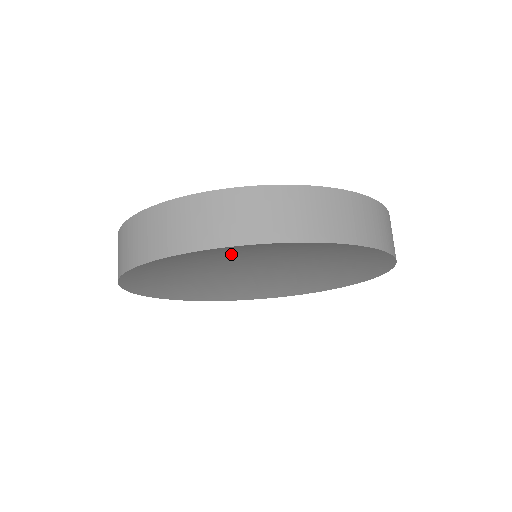
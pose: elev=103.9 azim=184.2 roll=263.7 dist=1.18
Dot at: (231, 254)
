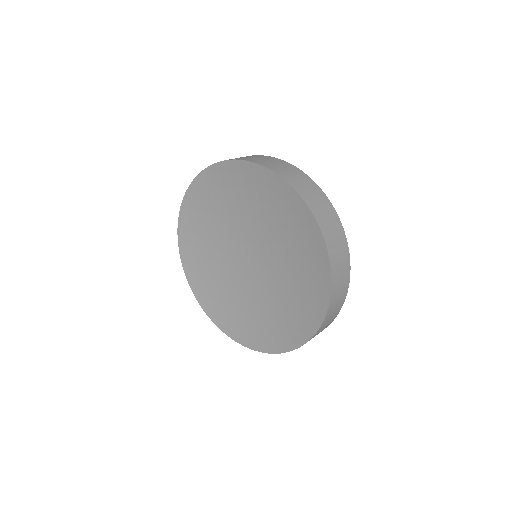
Dot at: (207, 230)
